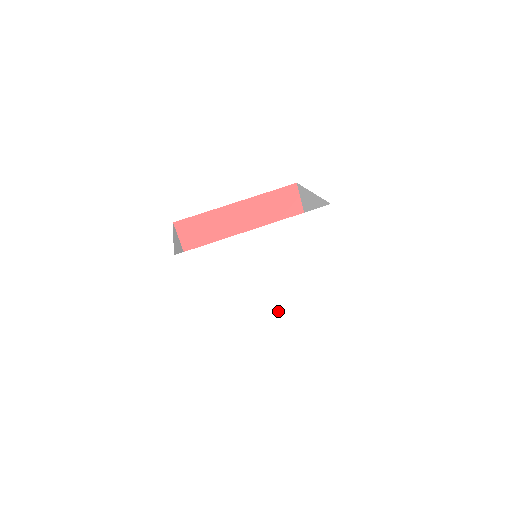
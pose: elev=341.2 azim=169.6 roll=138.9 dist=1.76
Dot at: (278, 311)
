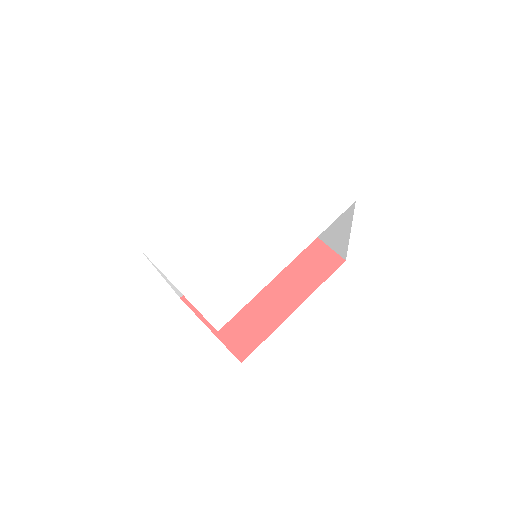
Dot at: (282, 256)
